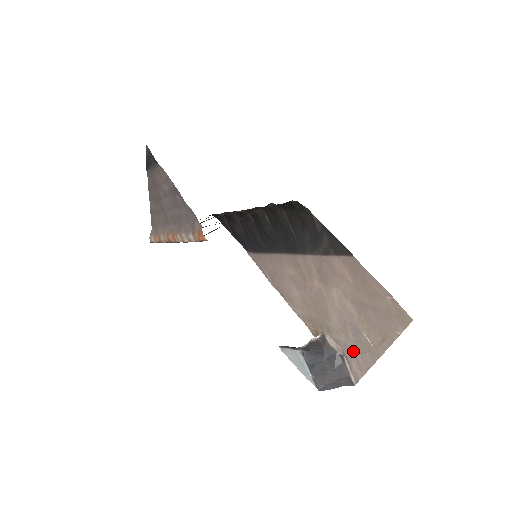
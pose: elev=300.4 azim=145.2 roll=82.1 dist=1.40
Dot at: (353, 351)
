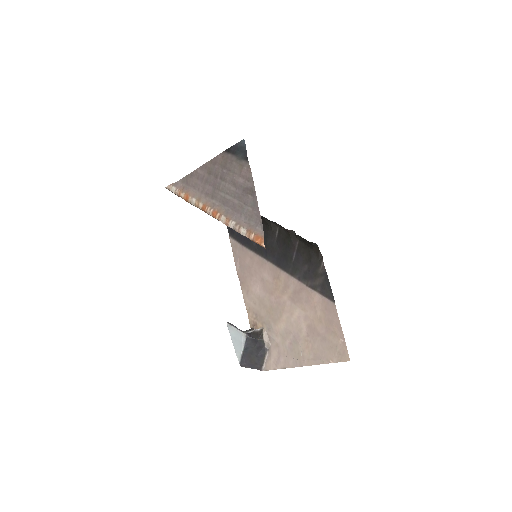
Dot at: (281, 352)
